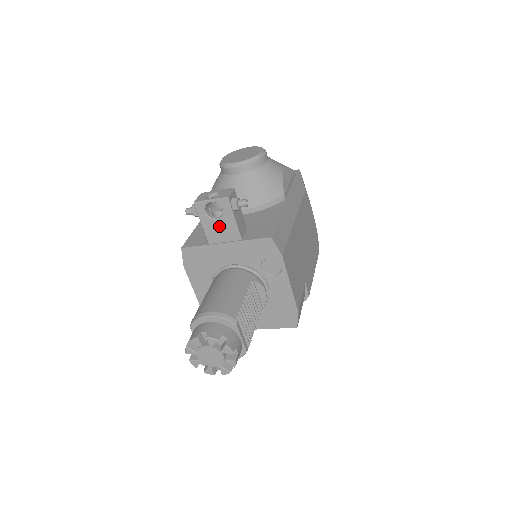
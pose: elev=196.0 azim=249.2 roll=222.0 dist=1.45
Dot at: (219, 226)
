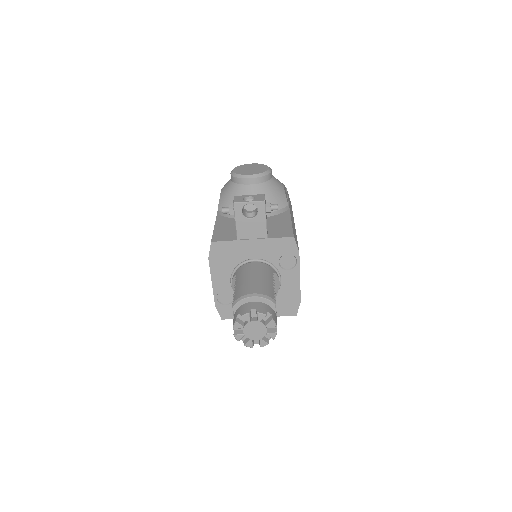
Dot at: (251, 225)
